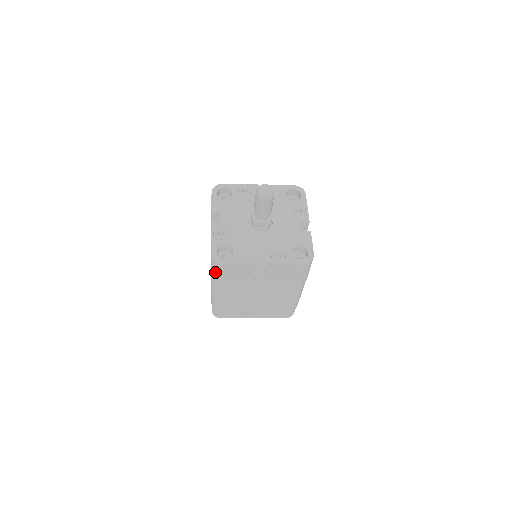
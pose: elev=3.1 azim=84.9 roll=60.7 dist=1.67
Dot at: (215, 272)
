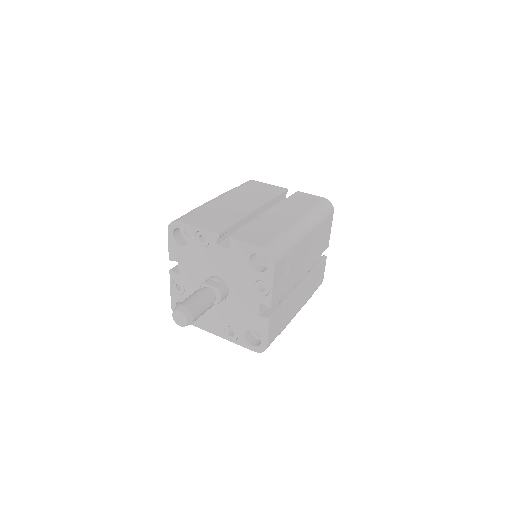
Dot at: occluded
